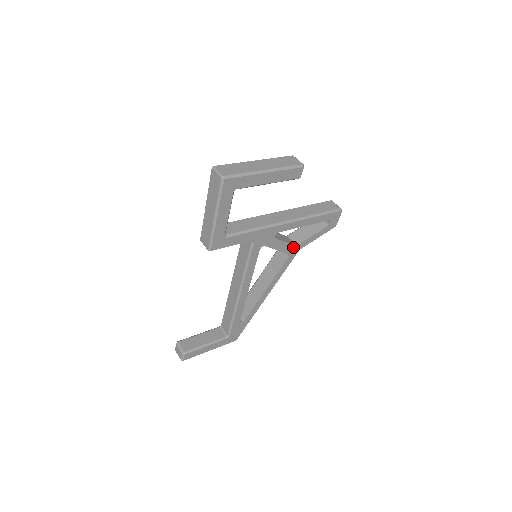
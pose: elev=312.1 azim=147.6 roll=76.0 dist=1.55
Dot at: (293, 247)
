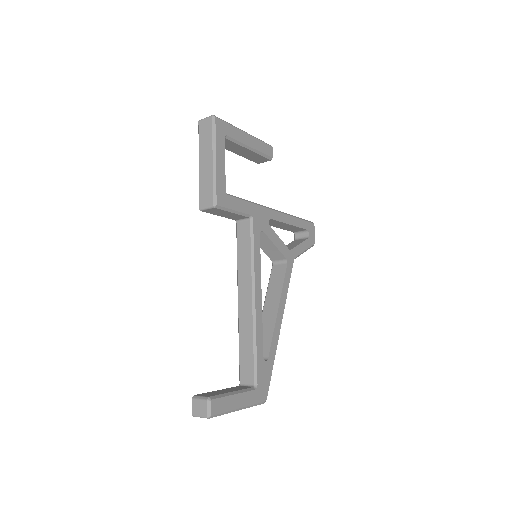
Dot at: (287, 251)
